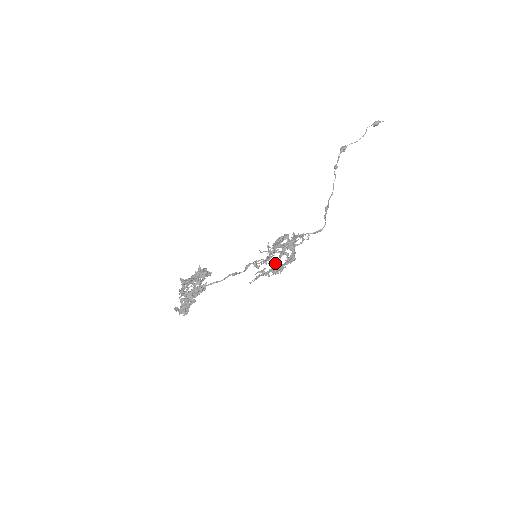
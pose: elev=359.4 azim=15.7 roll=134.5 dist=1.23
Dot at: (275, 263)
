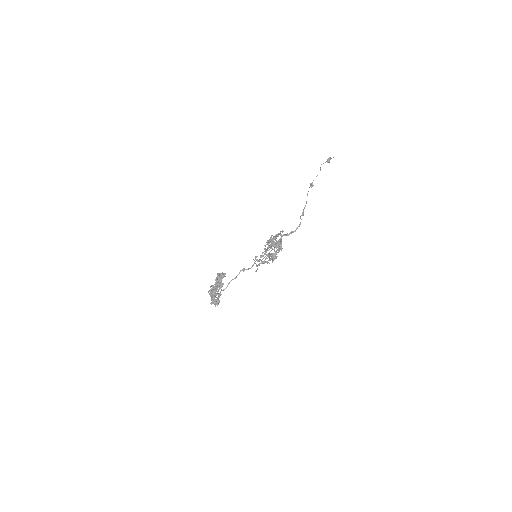
Dot at: occluded
